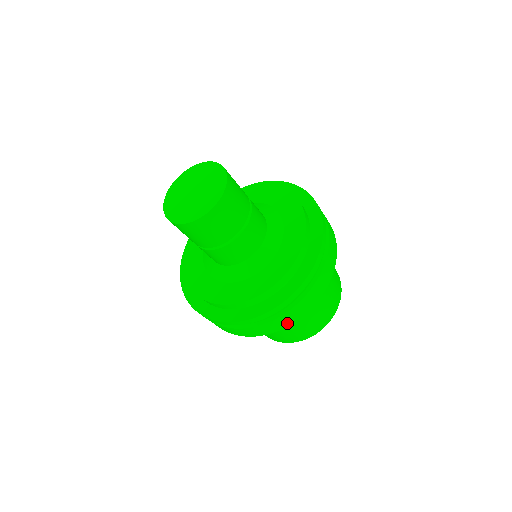
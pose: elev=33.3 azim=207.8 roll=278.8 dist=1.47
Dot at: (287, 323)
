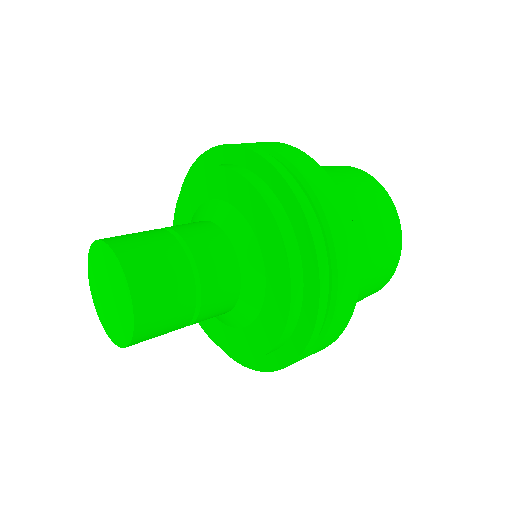
Dot at: occluded
